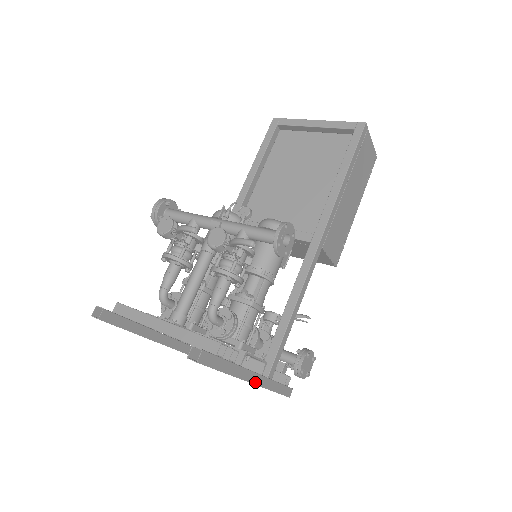
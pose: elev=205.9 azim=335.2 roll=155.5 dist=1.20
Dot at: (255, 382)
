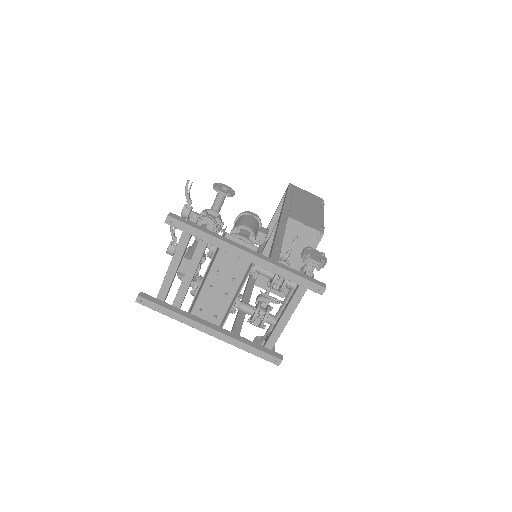
Dot at: (252, 254)
